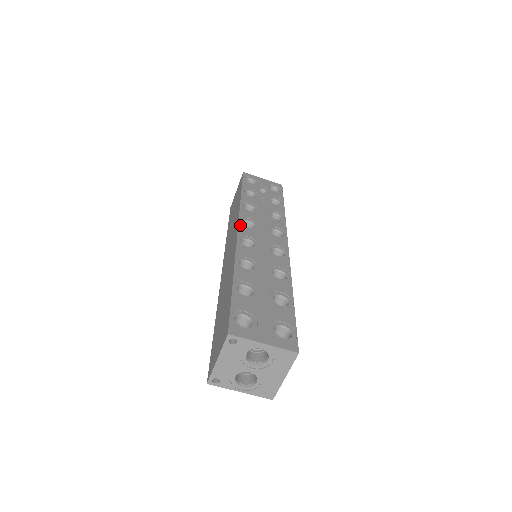
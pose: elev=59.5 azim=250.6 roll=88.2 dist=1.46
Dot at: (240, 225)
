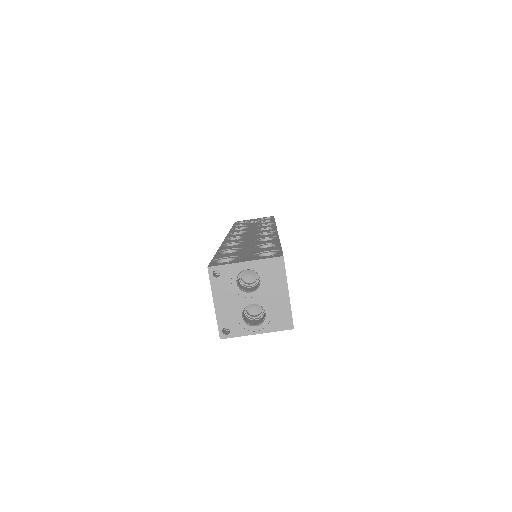
Dot at: (228, 235)
